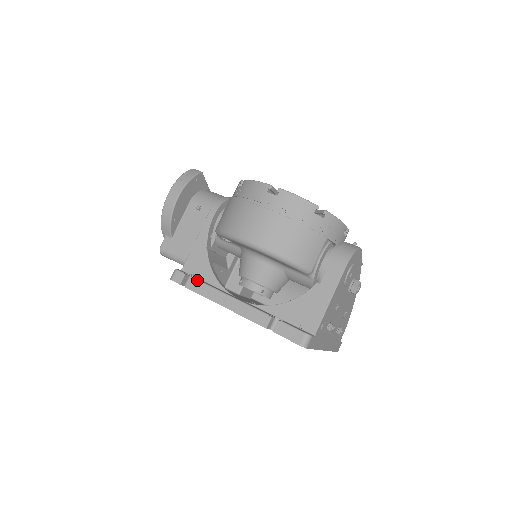
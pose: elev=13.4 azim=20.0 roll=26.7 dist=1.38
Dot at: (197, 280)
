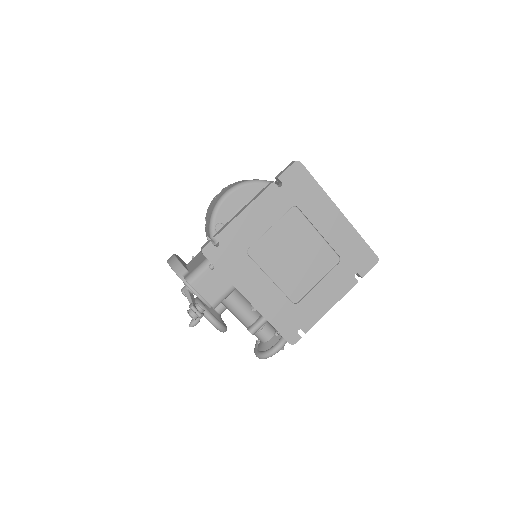
Dot at: (218, 231)
